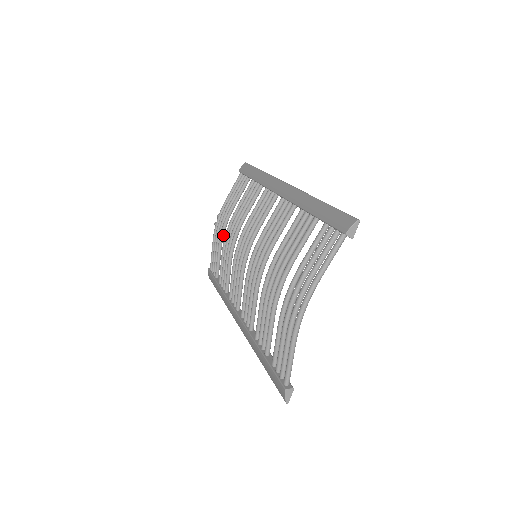
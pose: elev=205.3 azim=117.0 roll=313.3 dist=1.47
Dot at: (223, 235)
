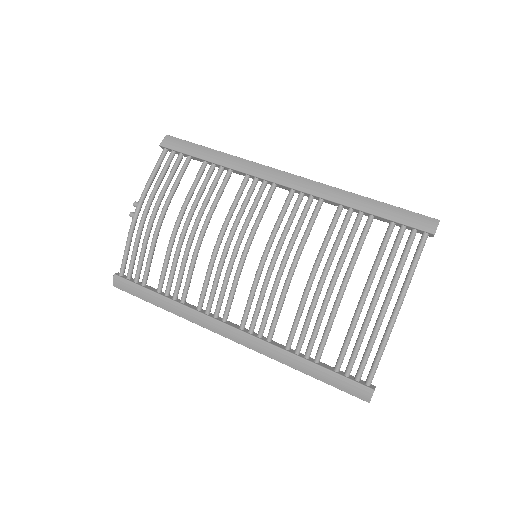
Dot at: (159, 230)
